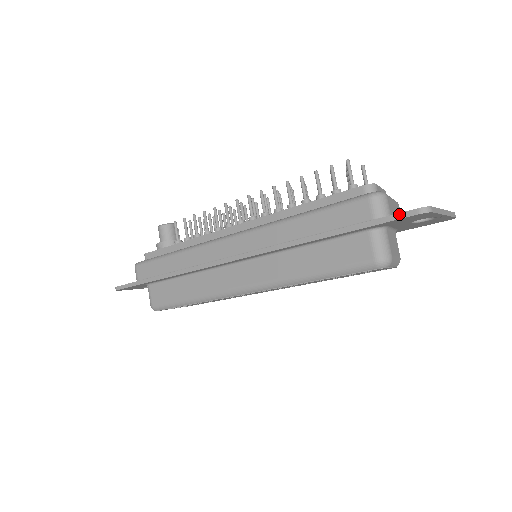
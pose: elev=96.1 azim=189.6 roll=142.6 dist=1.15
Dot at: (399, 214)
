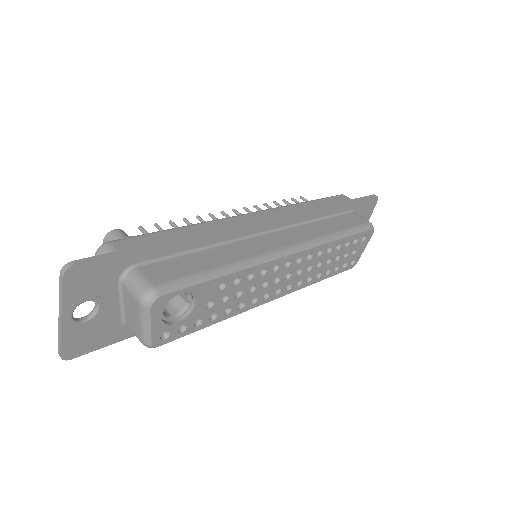
Dot at: (368, 196)
